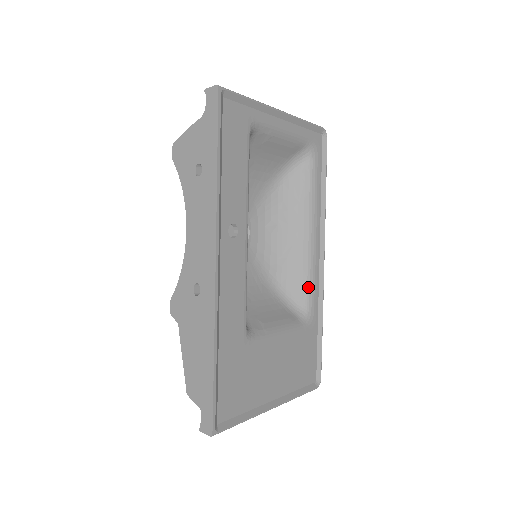
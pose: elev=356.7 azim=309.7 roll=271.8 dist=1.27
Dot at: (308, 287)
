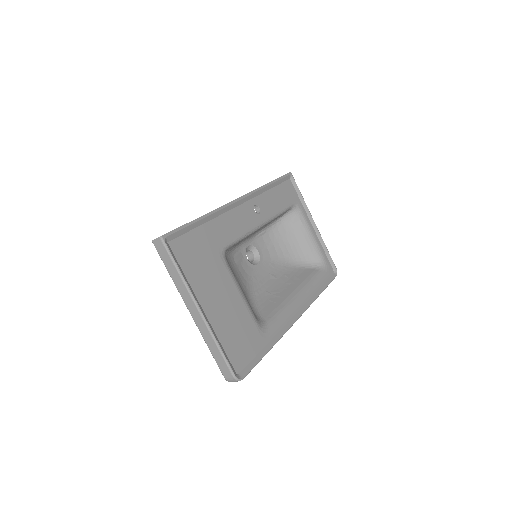
Dot at: (276, 315)
